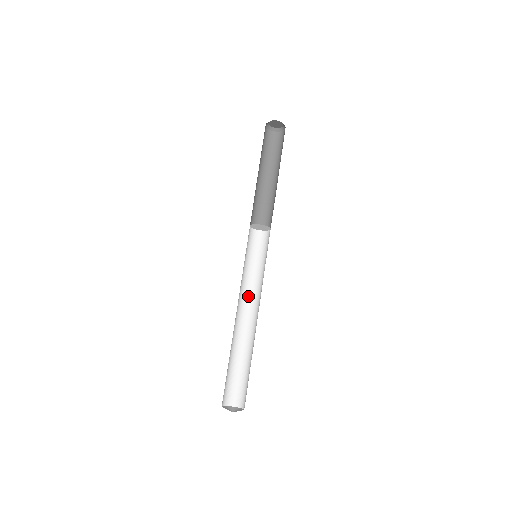
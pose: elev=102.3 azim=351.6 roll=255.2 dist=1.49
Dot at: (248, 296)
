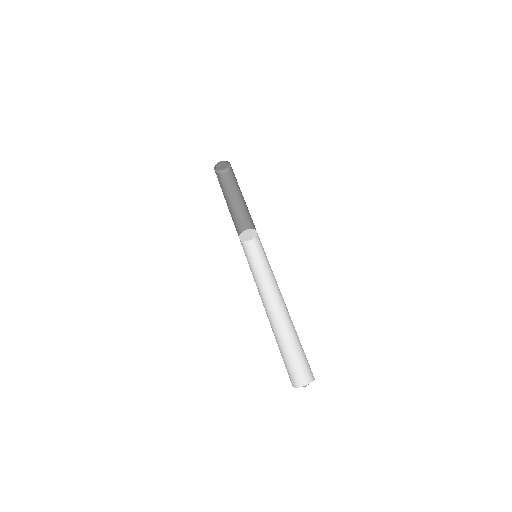
Dot at: (272, 289)
